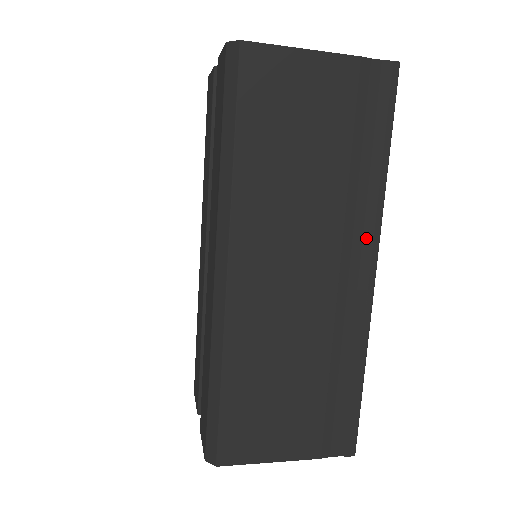
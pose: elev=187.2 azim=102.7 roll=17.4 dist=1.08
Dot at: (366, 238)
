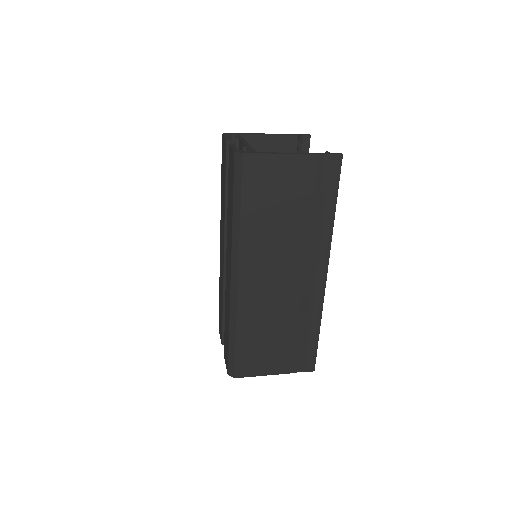
Dot at: (321, 256)
